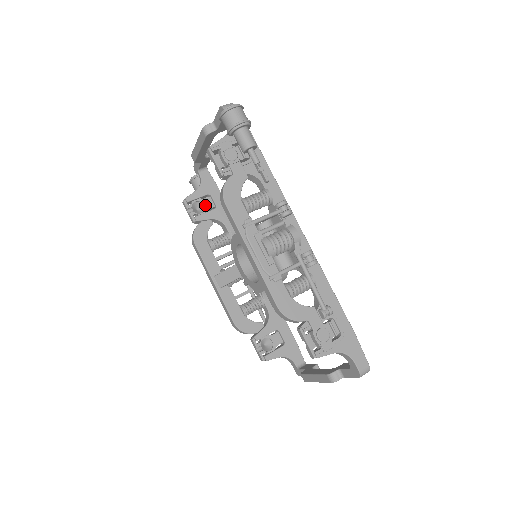
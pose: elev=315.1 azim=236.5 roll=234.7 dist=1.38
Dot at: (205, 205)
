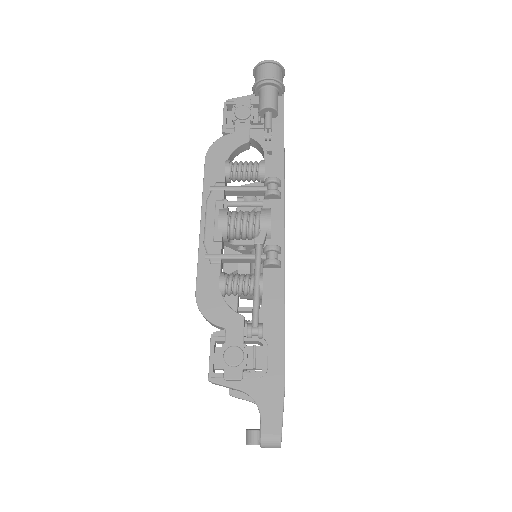
Dot at: (258, 200)
